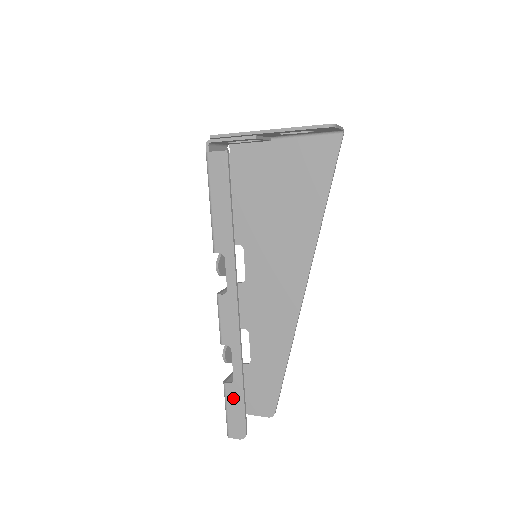
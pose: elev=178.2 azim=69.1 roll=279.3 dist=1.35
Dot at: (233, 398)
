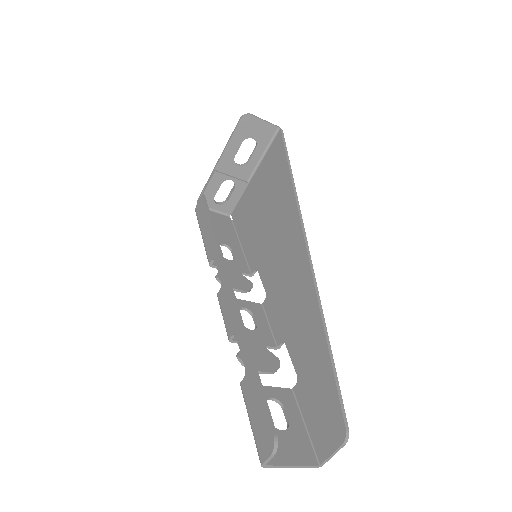
Dot at: (250, 395)
